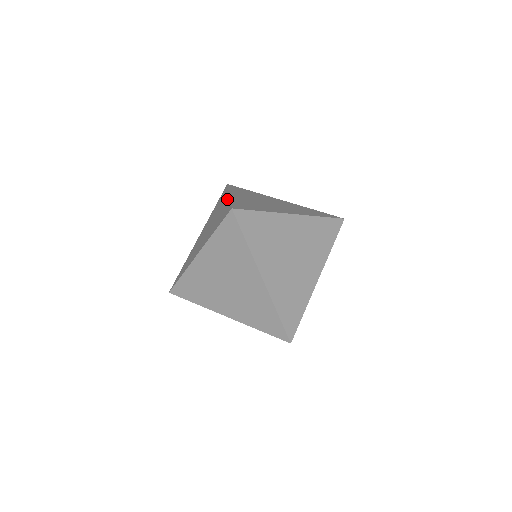
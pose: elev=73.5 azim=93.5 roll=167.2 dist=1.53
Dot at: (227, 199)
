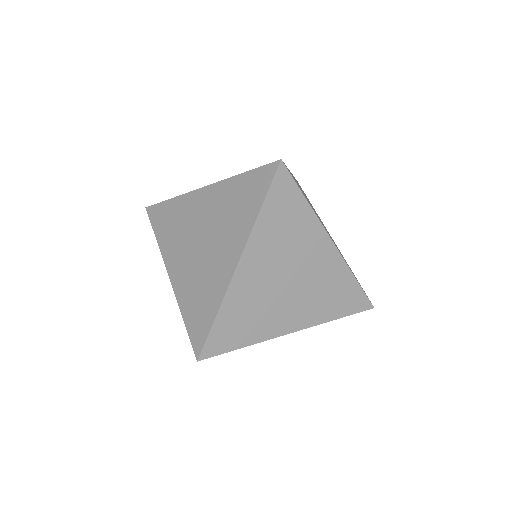
Dot at: (175, 290)
